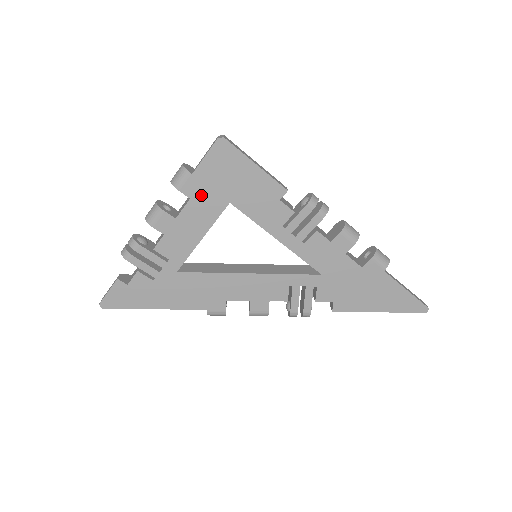
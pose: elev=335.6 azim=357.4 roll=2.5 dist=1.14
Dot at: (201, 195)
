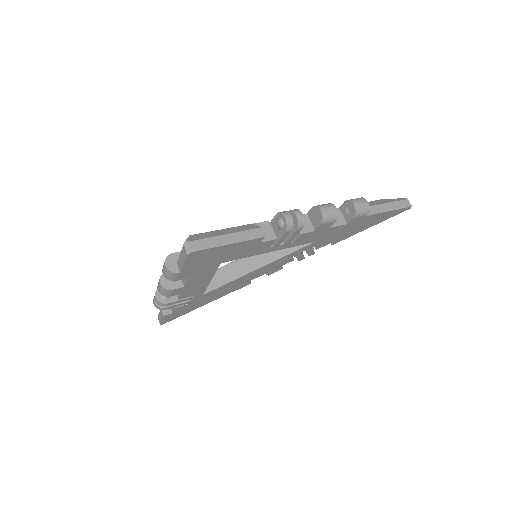
Dot at: (195, 273)
